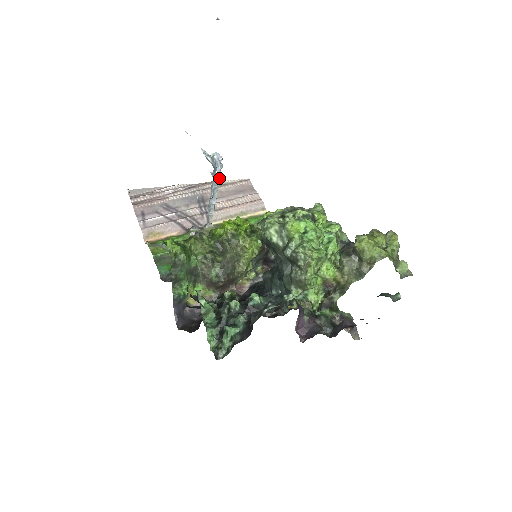
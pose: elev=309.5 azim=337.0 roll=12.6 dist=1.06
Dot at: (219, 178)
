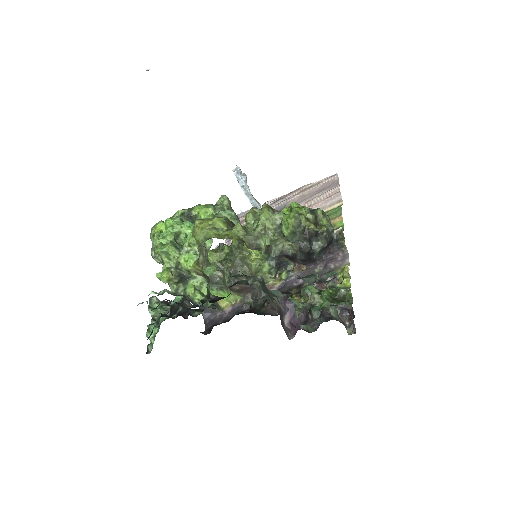
Dot at: (247, 189)
